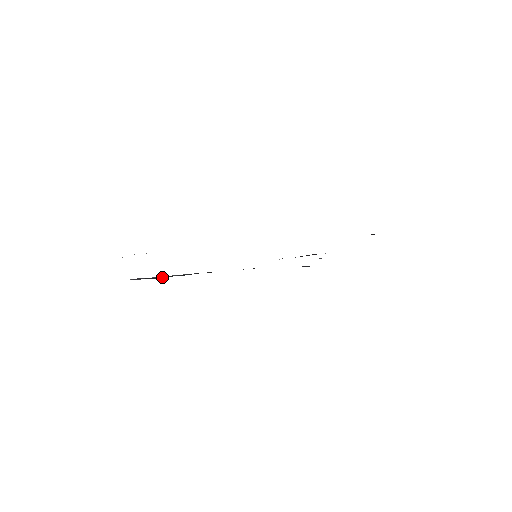
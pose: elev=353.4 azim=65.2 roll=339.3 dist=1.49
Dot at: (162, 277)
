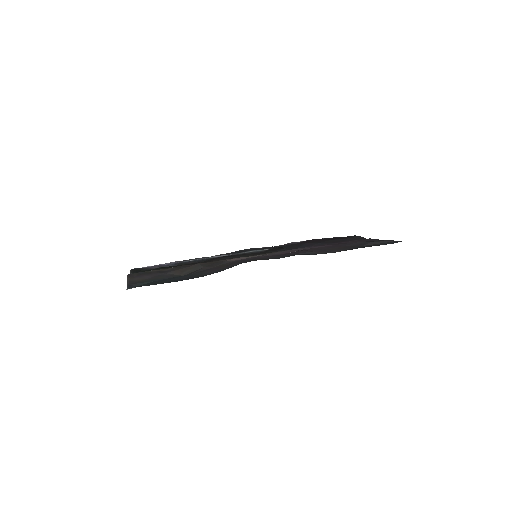
Dot at: (175, 265)
